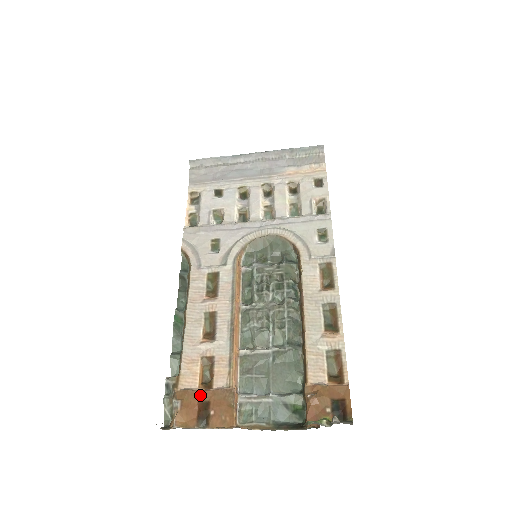
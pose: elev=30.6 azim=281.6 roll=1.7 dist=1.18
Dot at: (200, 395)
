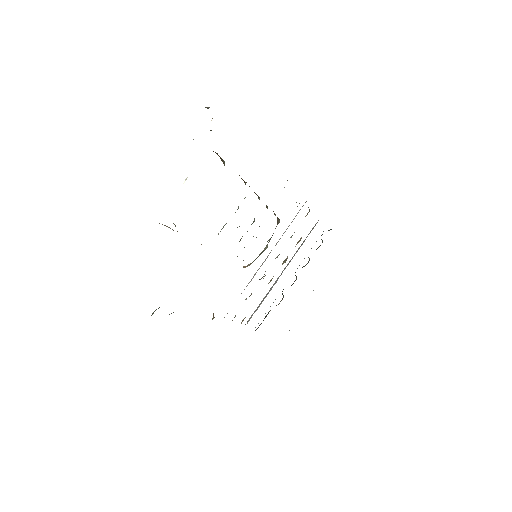
Dot at: occluded
